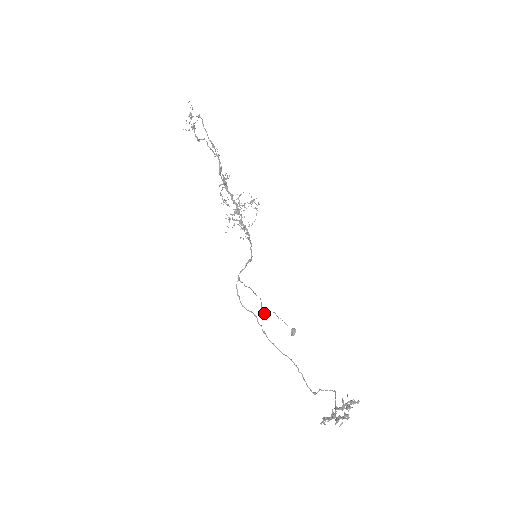
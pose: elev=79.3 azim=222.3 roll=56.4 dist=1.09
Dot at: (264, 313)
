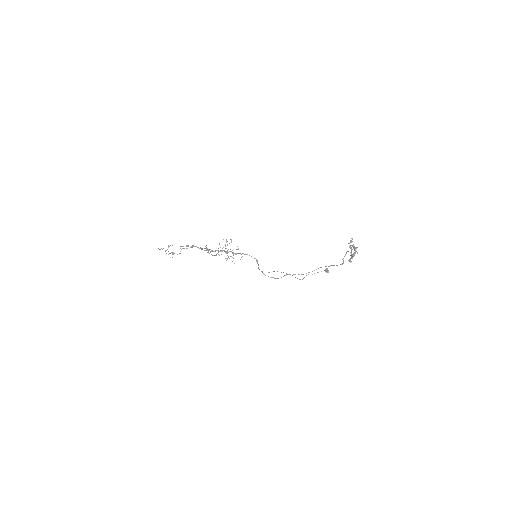
Dot at: occluded
